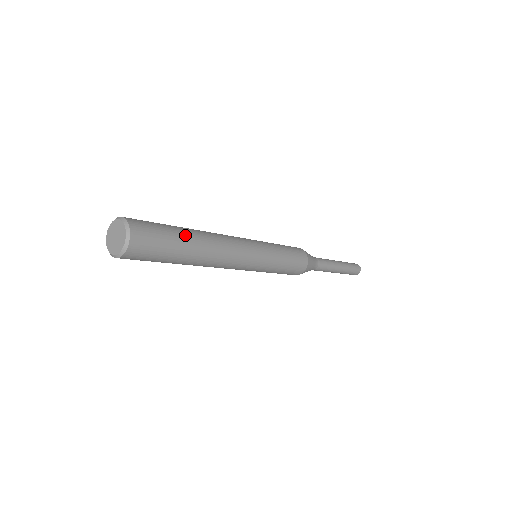
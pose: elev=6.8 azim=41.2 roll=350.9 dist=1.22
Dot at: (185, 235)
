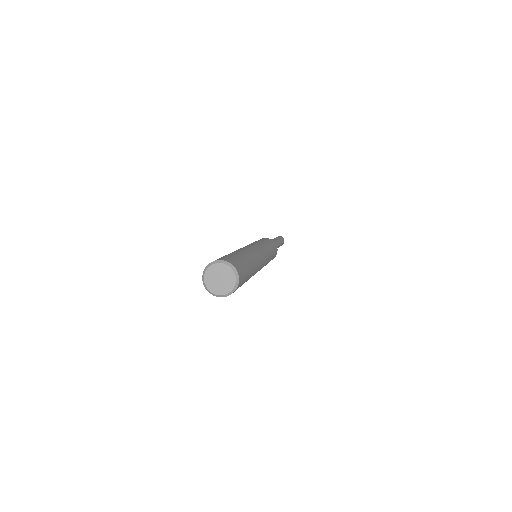
Dot at: (246, 257)
